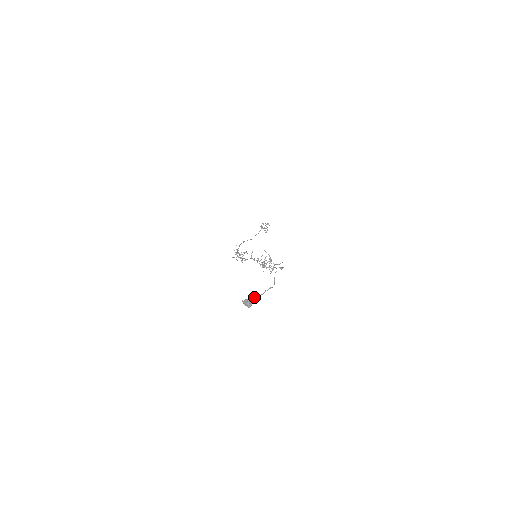
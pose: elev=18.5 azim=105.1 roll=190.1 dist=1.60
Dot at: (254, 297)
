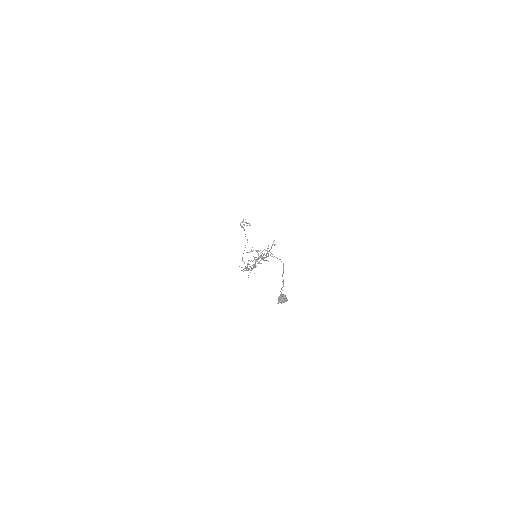
Dot at: (280, 291)
